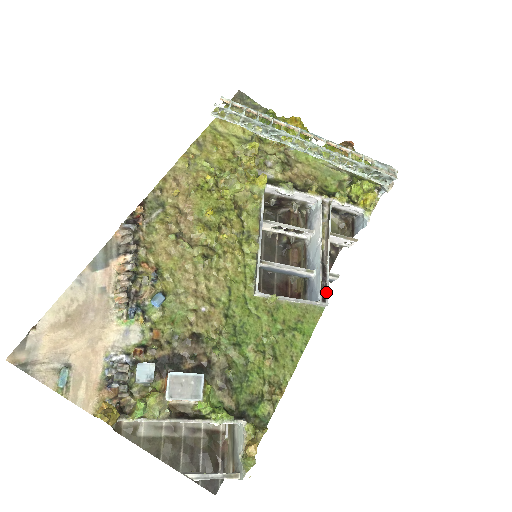
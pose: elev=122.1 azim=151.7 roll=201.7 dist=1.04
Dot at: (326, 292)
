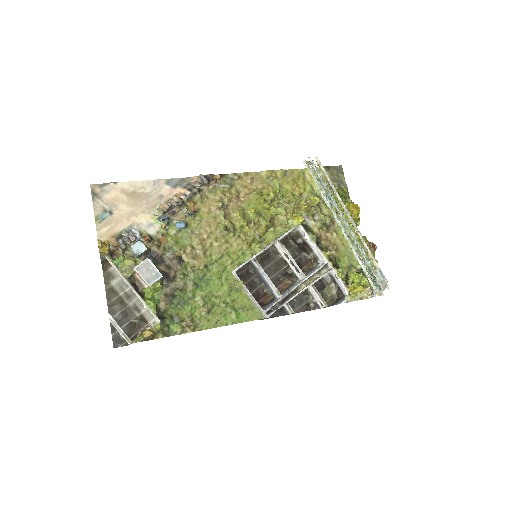
Dot at: (274, 310)
